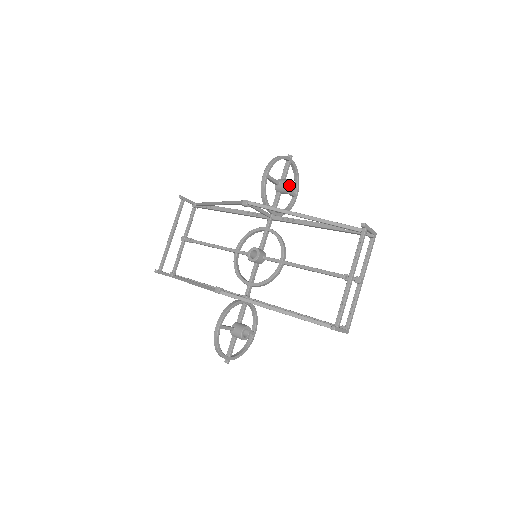
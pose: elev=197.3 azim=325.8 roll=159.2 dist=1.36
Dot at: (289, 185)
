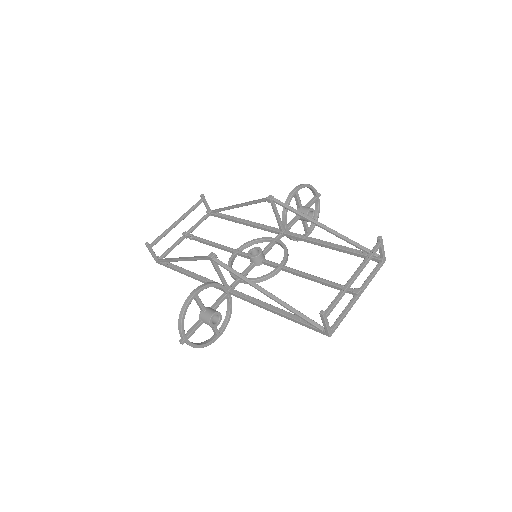
Dot at: (309, 214)
